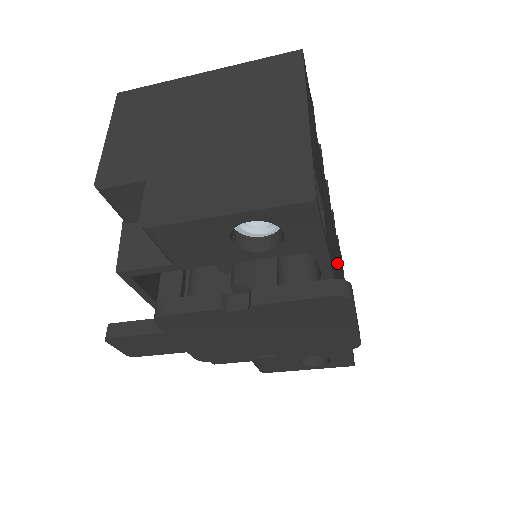
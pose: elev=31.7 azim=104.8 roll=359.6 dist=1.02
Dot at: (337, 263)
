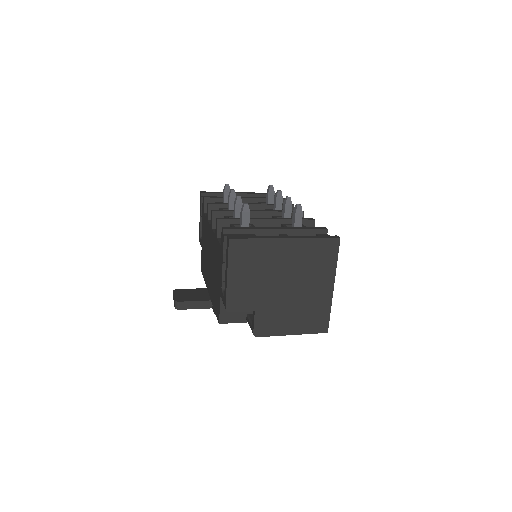
Dot at: occluded
